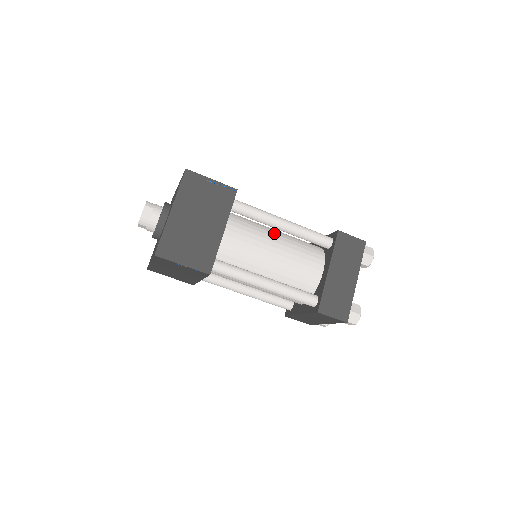
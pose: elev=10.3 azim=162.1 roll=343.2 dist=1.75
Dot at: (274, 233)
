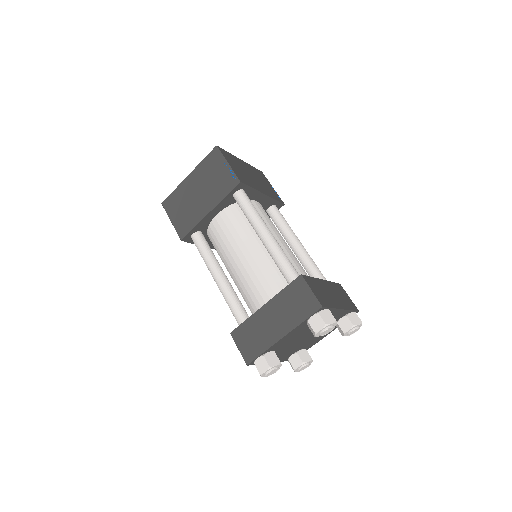
Dot at: occluded
